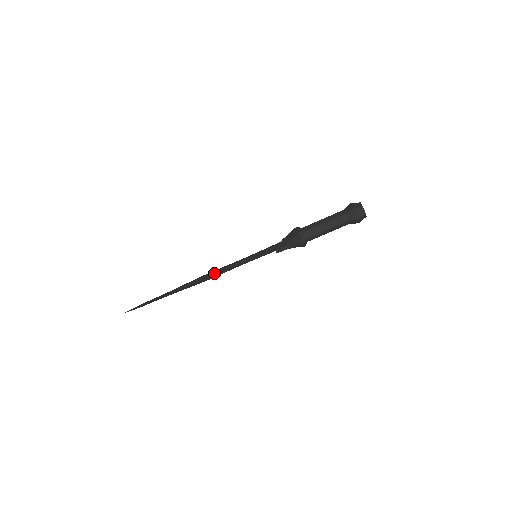
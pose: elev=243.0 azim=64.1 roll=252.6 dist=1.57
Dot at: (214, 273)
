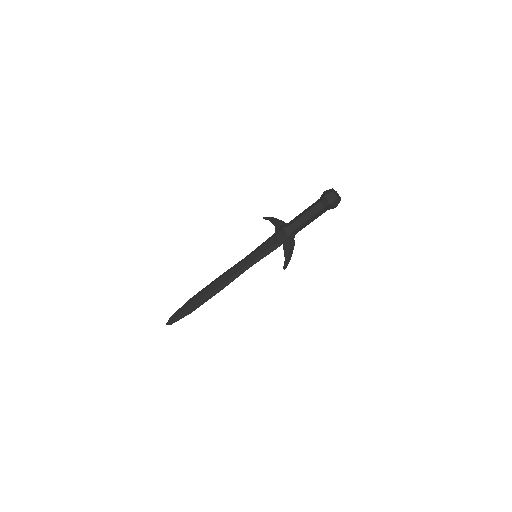
Dot at: (228, 282)
